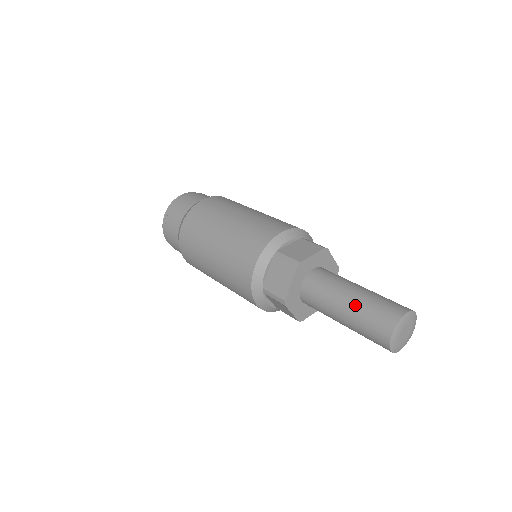
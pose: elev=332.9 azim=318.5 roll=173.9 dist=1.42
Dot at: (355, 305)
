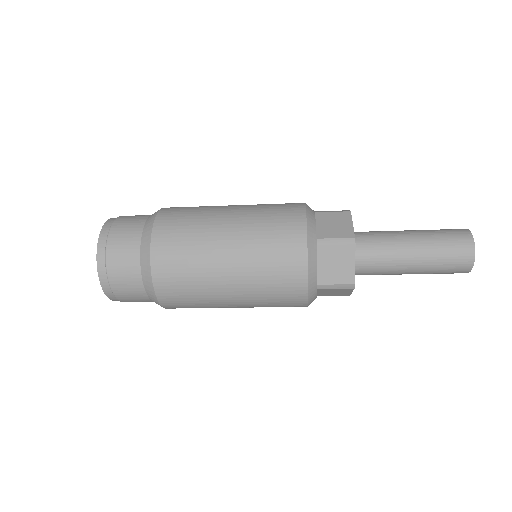
Dot at: (422, 231)
